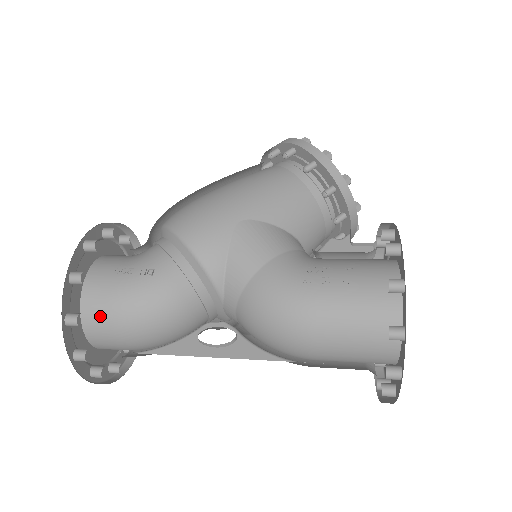
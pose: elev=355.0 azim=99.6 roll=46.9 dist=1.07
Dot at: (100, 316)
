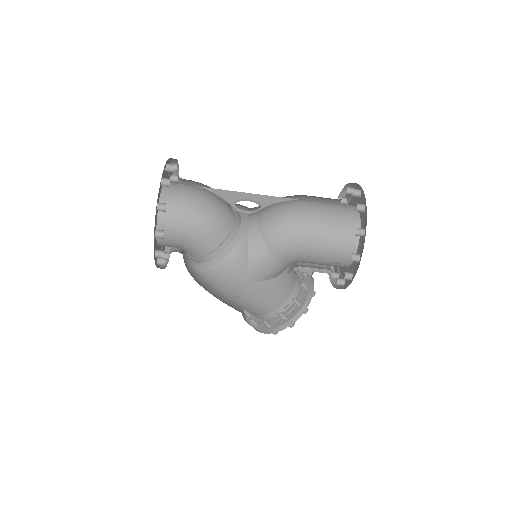
Dot at: occluded
